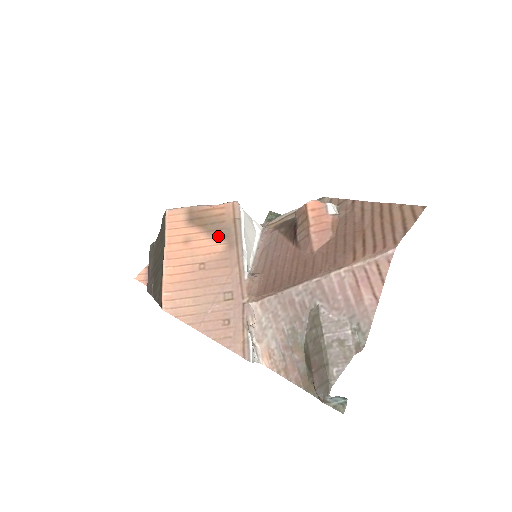
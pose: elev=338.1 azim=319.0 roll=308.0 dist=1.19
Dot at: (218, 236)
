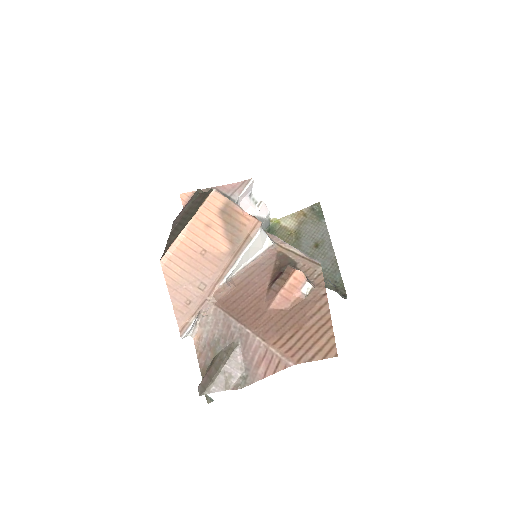
Dot at: (229, 239)
